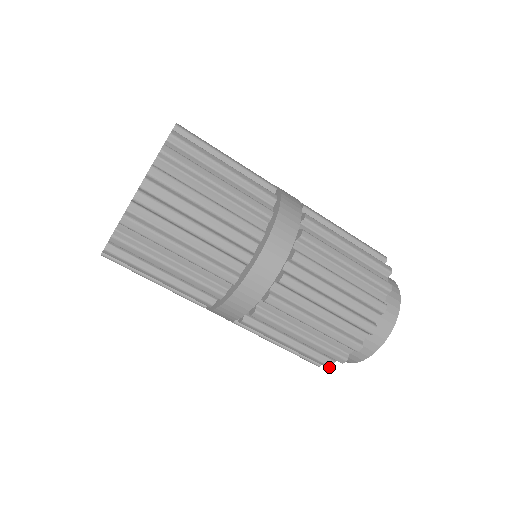
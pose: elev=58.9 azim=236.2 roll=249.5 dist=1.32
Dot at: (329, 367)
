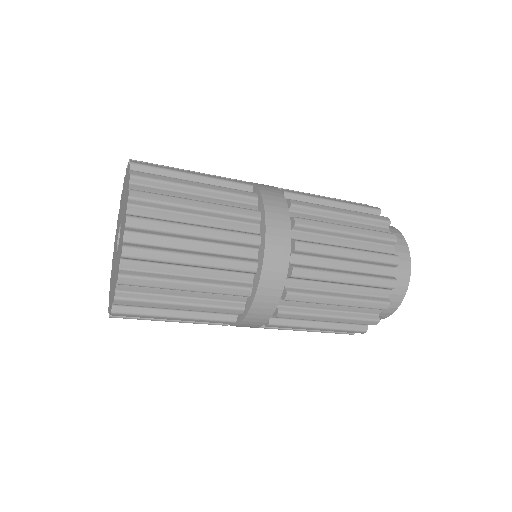
Dot at: occluded
